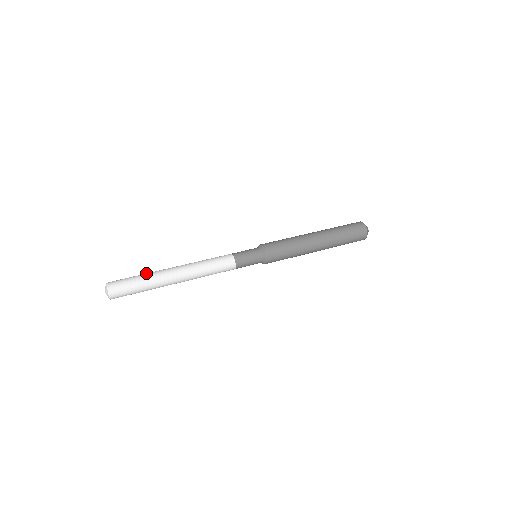
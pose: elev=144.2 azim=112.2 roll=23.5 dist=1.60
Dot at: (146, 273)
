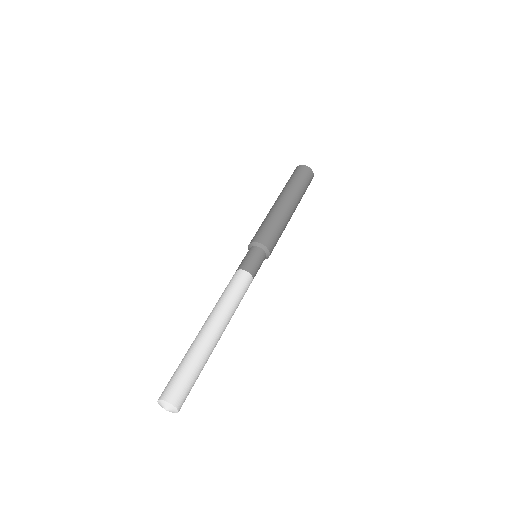
Dot at: (185, 354)
